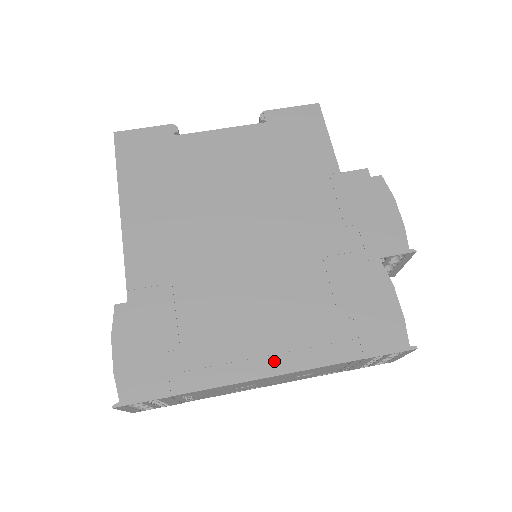
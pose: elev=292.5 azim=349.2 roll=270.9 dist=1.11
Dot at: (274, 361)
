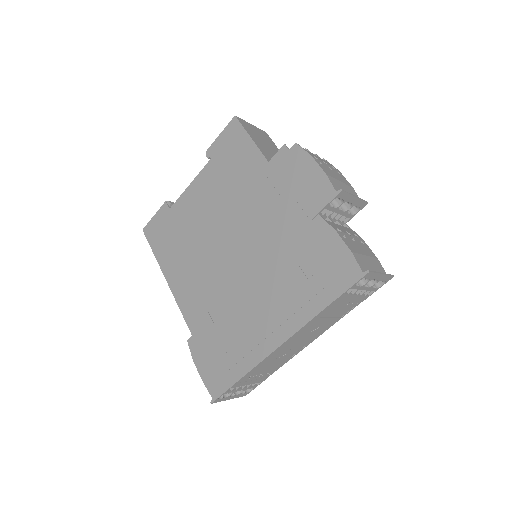
Dot at: (280, 332)
